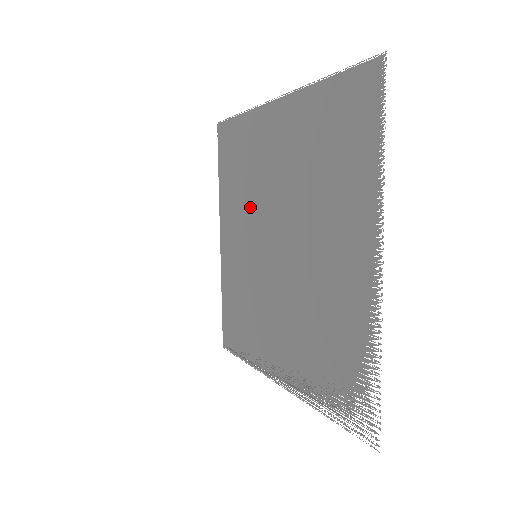
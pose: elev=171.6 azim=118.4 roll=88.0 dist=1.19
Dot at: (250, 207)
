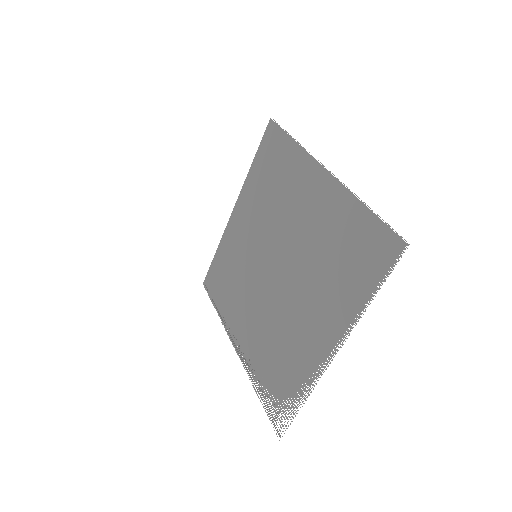
Dot at: (267, 218)
